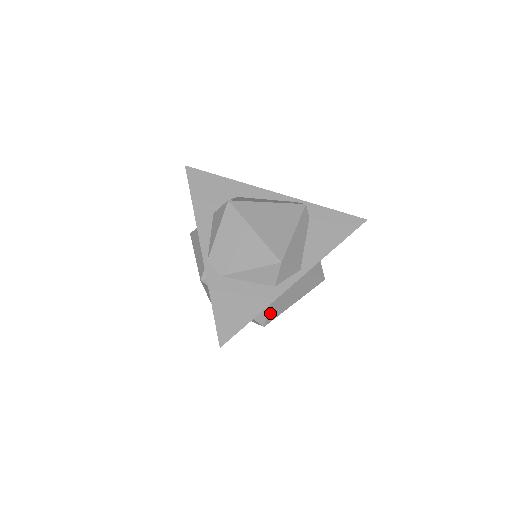
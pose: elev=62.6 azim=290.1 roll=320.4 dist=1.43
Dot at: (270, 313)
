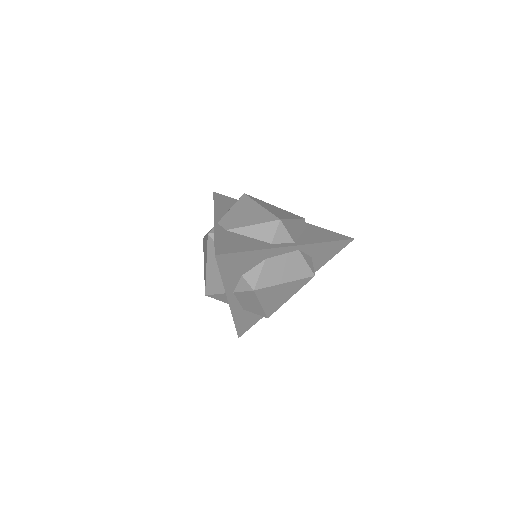
Dot at: (262, 276)
